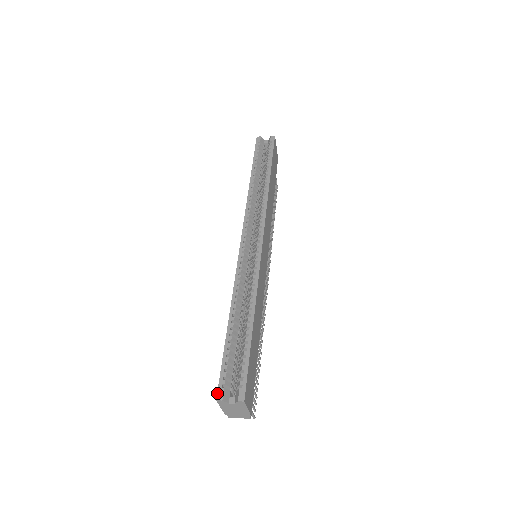
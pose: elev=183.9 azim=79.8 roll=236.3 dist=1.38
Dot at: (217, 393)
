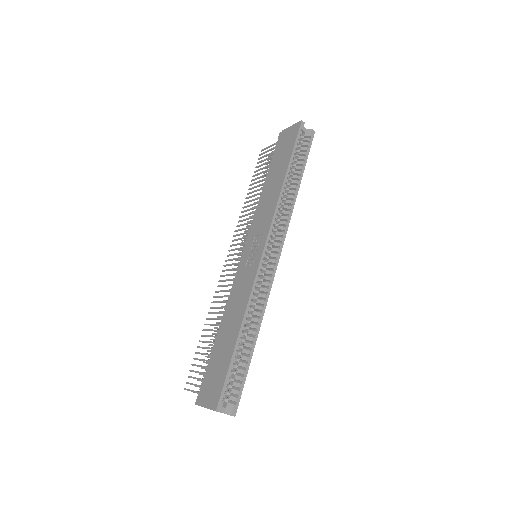
Dot at: (218, 405)
